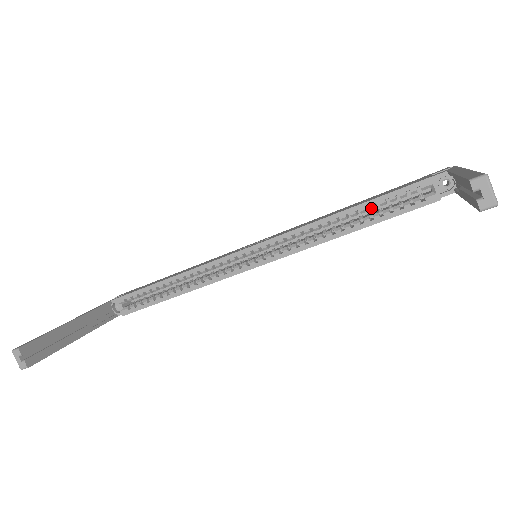
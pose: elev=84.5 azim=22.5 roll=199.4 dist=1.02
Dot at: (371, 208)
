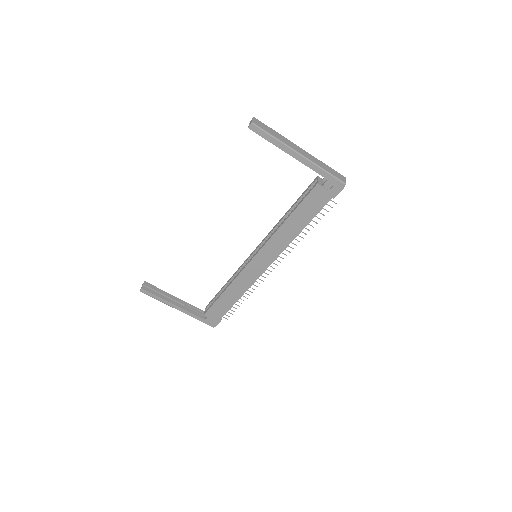
Dot at: occluded
